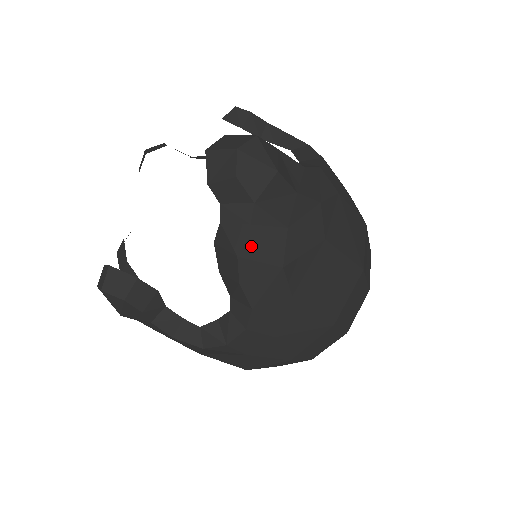
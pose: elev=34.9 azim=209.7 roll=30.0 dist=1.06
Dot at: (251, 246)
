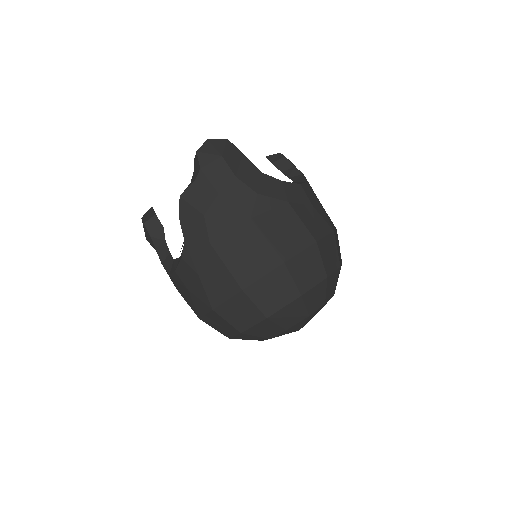
Dot at: (190, 194)
